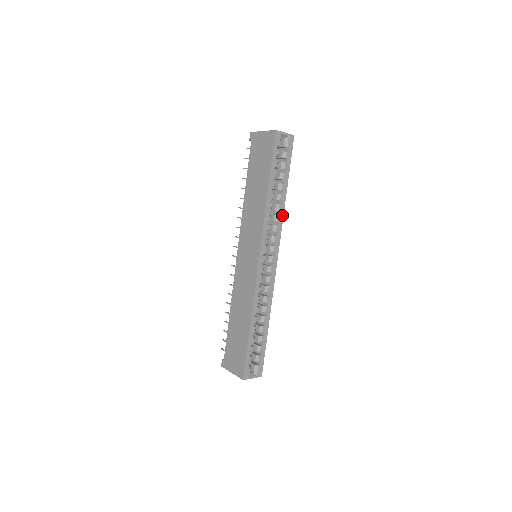
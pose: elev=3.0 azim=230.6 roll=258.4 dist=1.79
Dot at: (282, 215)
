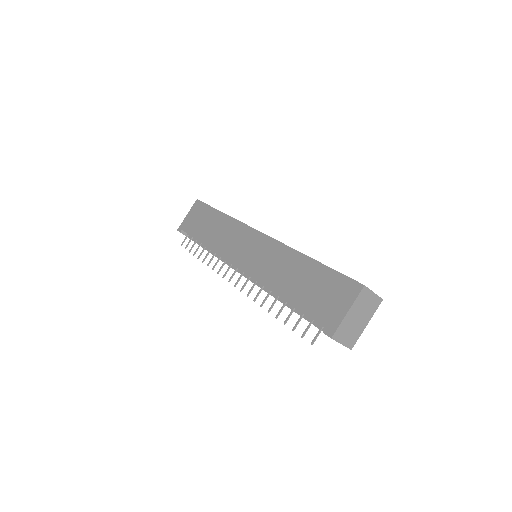
Dot at: occluded
